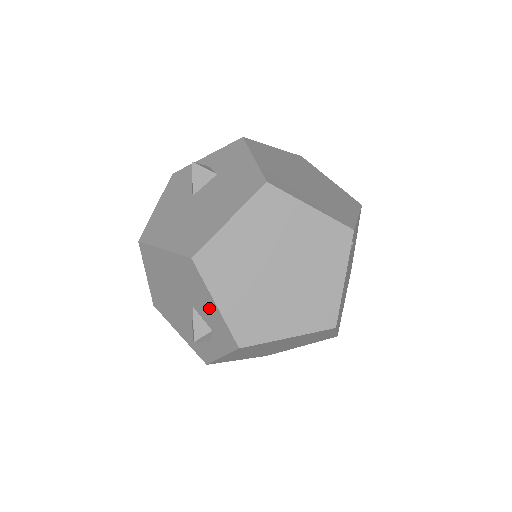
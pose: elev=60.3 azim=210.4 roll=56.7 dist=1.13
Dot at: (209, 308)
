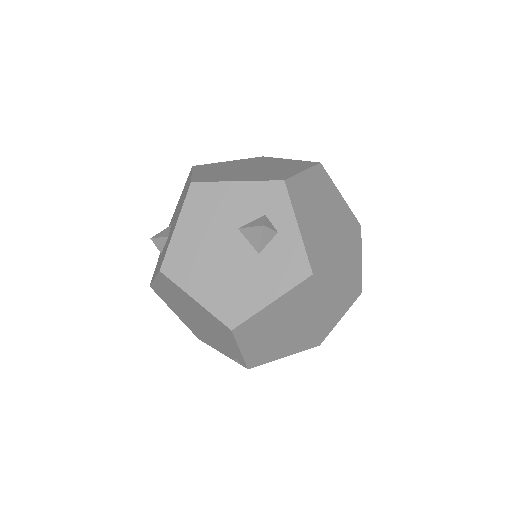
Dot at: (240, 197)
